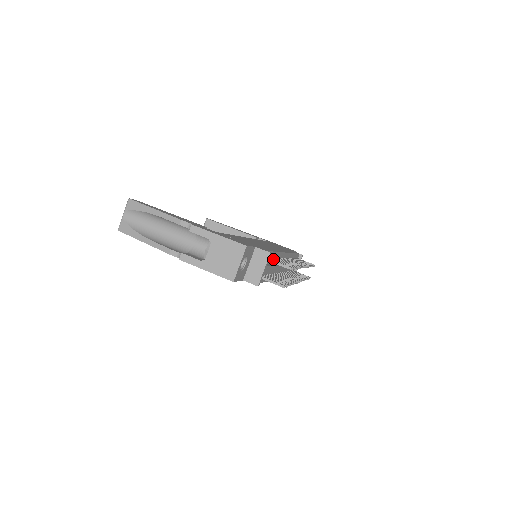
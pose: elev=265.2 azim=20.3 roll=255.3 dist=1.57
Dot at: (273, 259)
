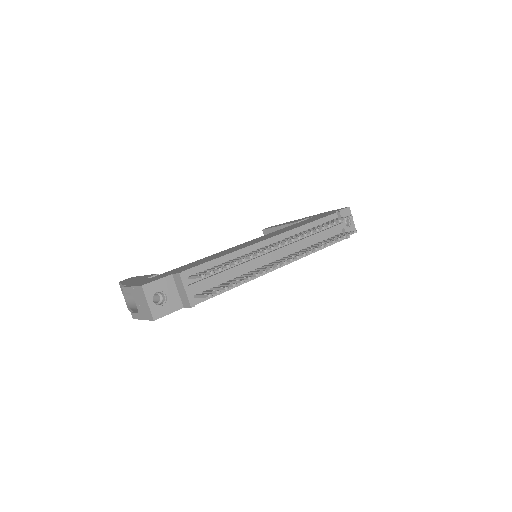
Dot at: (202, 271)
